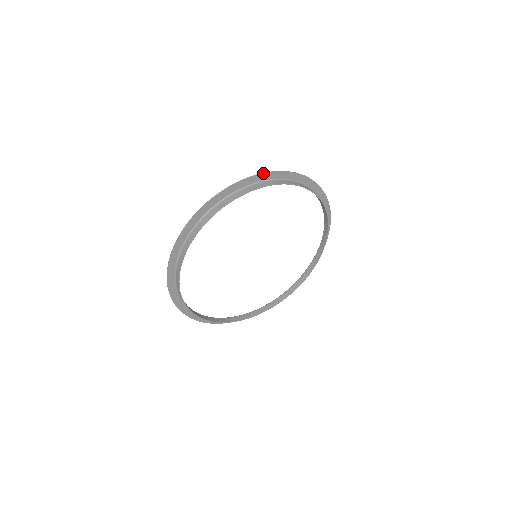
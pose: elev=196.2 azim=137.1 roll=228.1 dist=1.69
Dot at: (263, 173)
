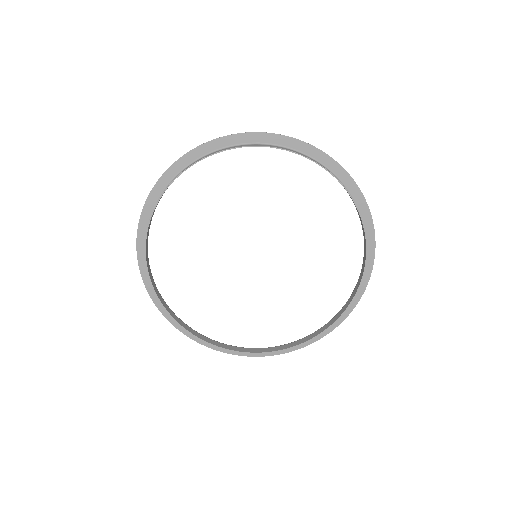
Dot at: occluded
